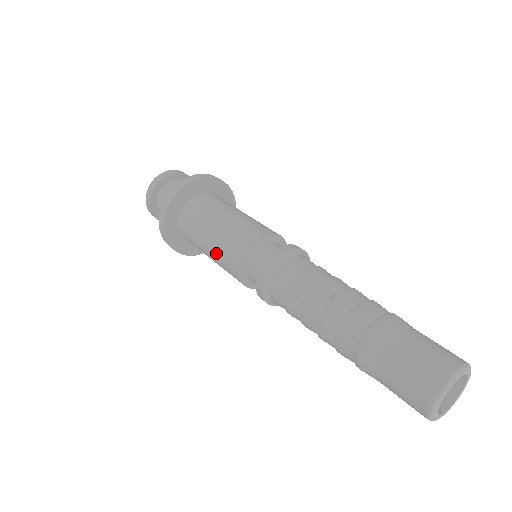
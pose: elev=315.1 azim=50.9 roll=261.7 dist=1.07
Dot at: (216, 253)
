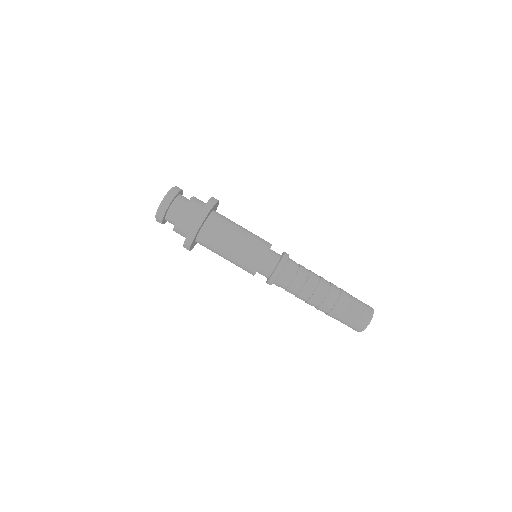
Dot at: (236, 259)
